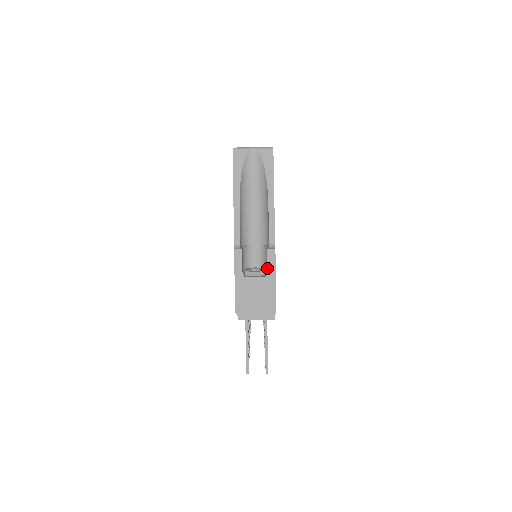
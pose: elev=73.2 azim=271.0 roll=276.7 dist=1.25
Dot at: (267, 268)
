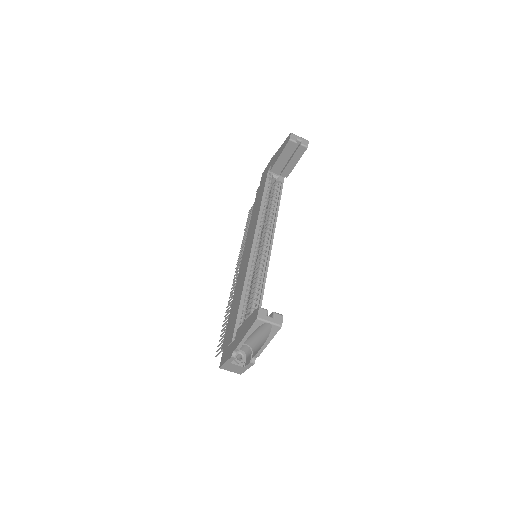
Dot at: (246, 365)
